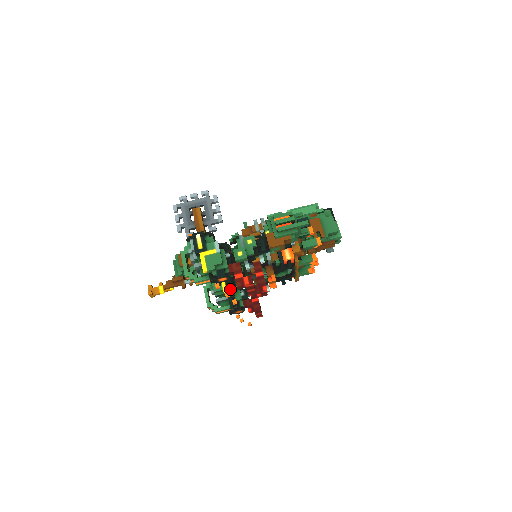
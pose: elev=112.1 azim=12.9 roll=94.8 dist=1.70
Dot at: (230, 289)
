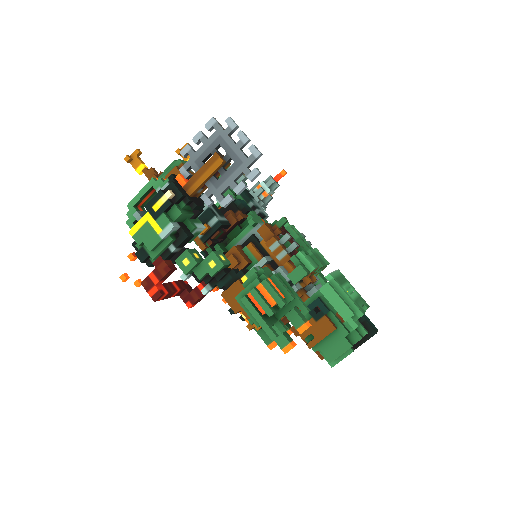
Dot at: occluded
